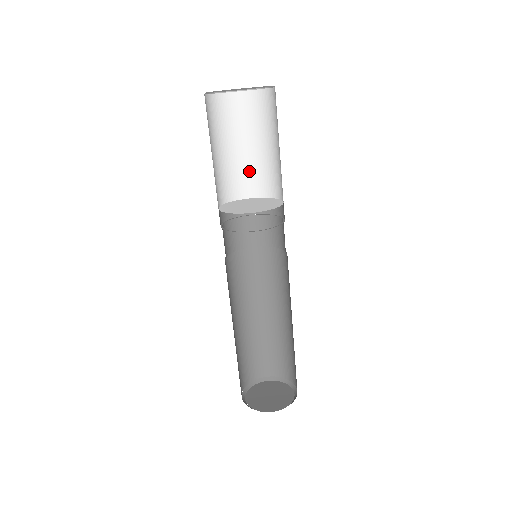
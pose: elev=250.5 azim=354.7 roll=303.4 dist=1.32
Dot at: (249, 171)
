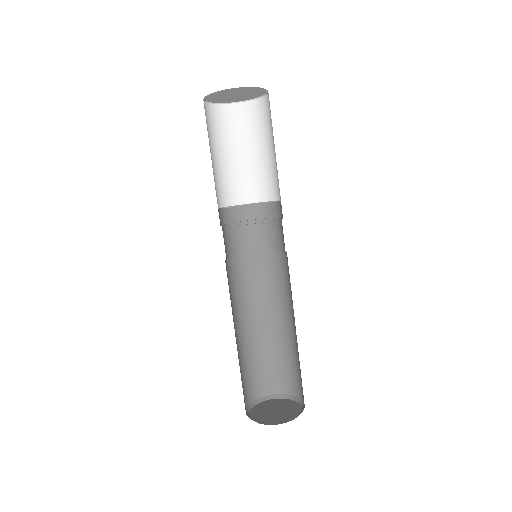
Dot at: (260, 175)
